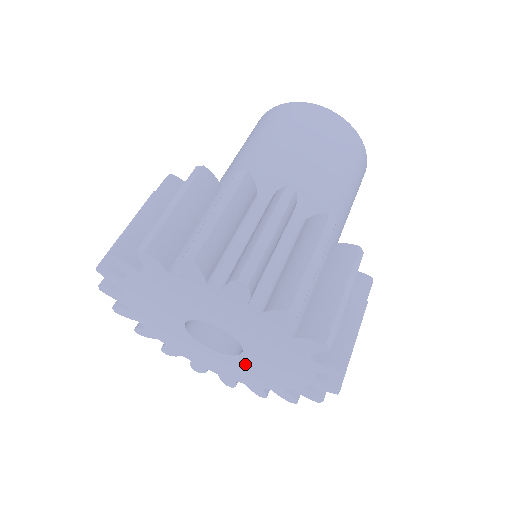
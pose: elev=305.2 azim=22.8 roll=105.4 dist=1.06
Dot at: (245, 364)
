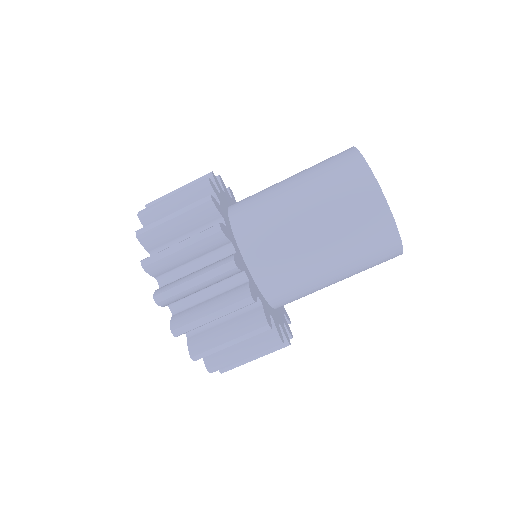
Dot at: occluded
